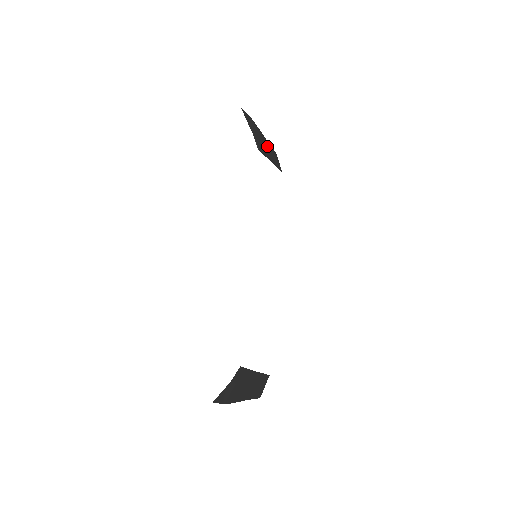
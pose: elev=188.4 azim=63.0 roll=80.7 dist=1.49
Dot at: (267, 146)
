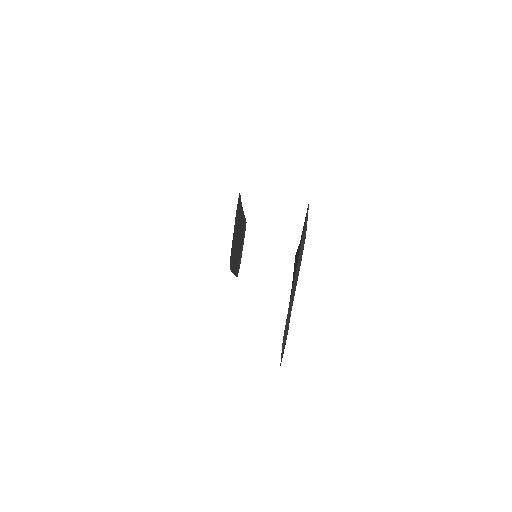
Dot at: (237, 243)
